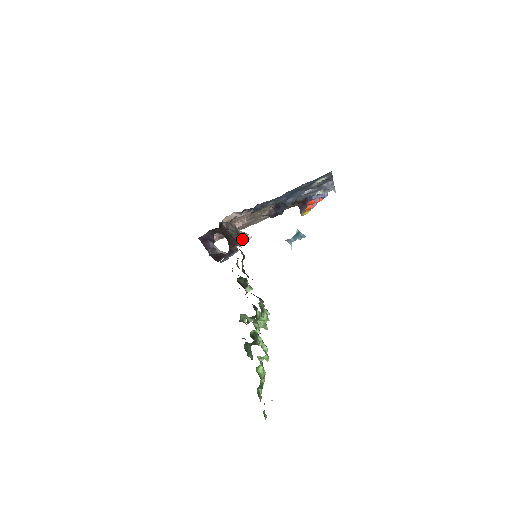
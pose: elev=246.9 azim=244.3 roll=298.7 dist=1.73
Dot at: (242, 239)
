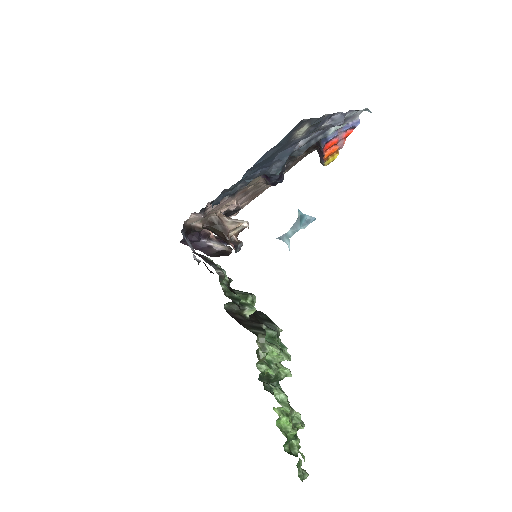
Dot at: (240, 227)
